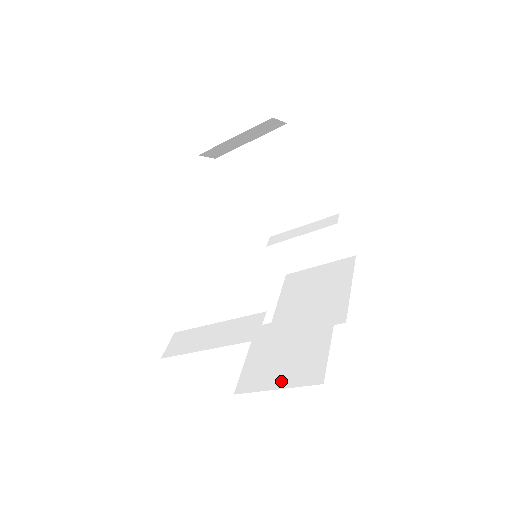
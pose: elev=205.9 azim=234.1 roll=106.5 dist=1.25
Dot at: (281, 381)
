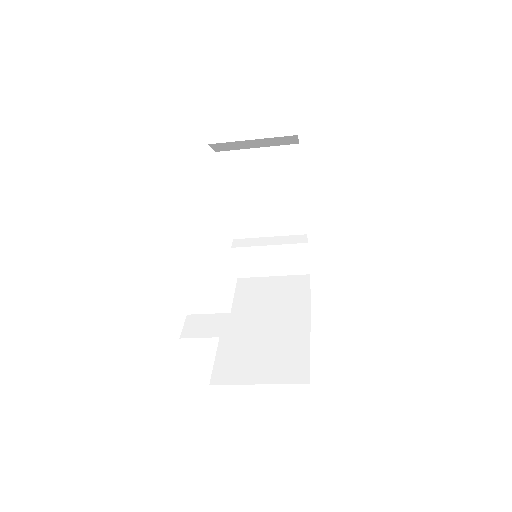
Dot at: (263, 377)
